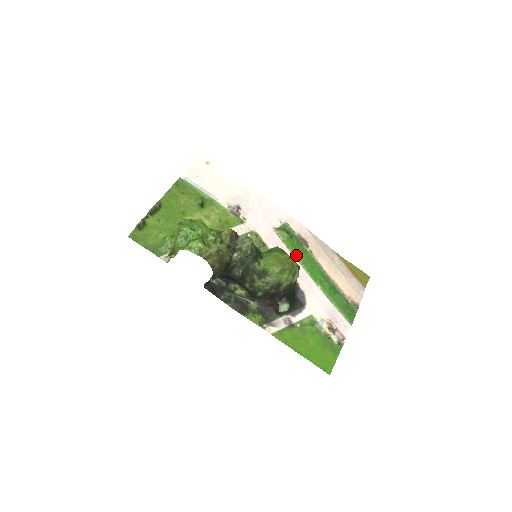
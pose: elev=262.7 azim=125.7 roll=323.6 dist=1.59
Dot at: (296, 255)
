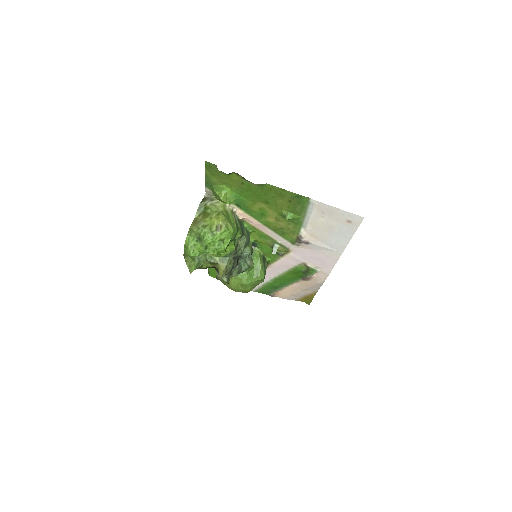
Dot at: (289, 273)
